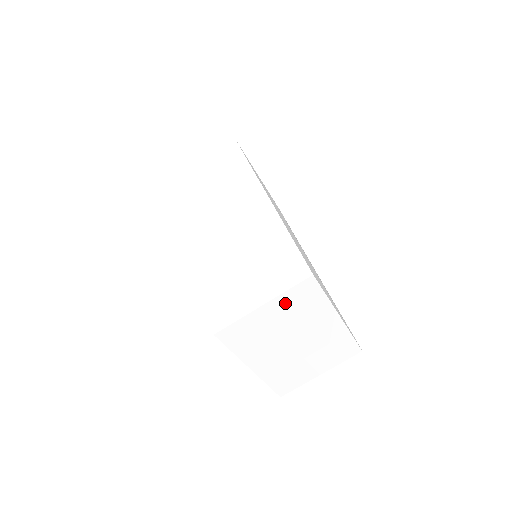
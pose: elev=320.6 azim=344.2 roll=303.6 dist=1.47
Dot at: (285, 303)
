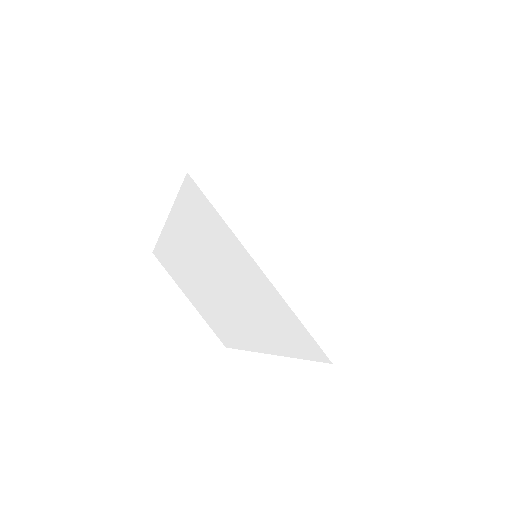
Dot at: (284, 132)
